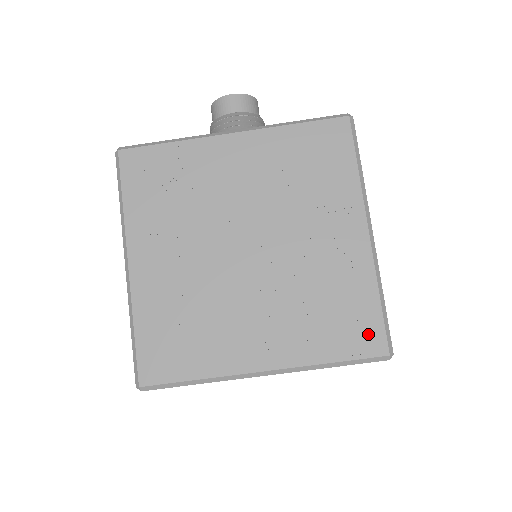
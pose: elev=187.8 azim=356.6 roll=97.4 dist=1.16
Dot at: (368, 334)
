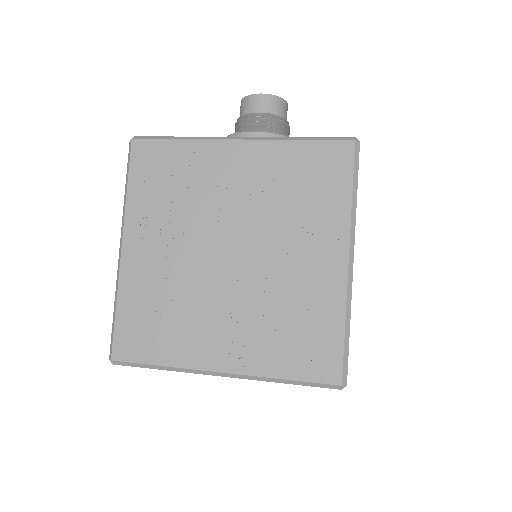
Dot at: (325, 360)
